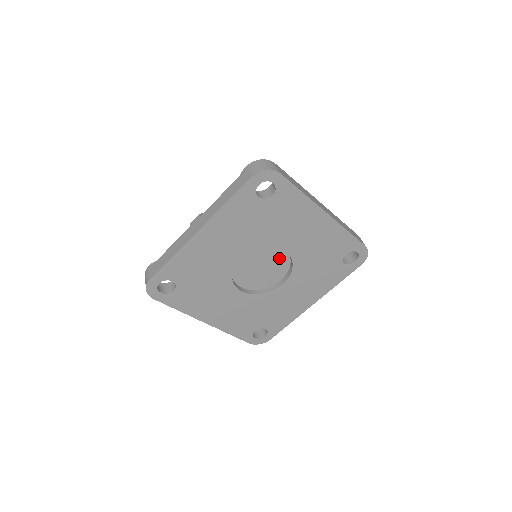
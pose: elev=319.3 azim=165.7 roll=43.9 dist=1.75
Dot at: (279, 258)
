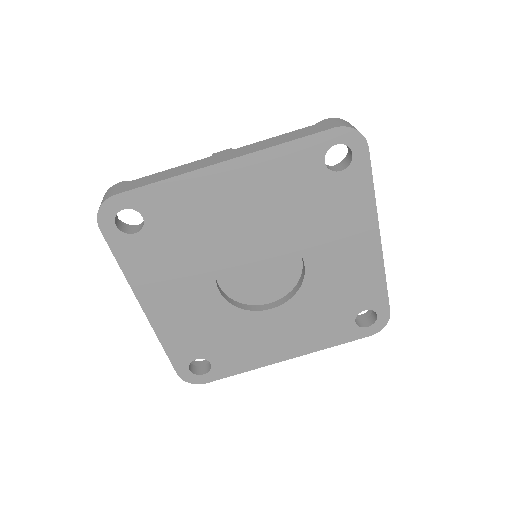
Dot at: (288, 270)
